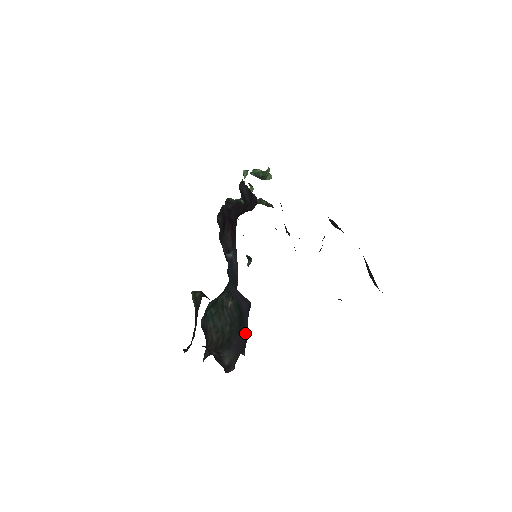
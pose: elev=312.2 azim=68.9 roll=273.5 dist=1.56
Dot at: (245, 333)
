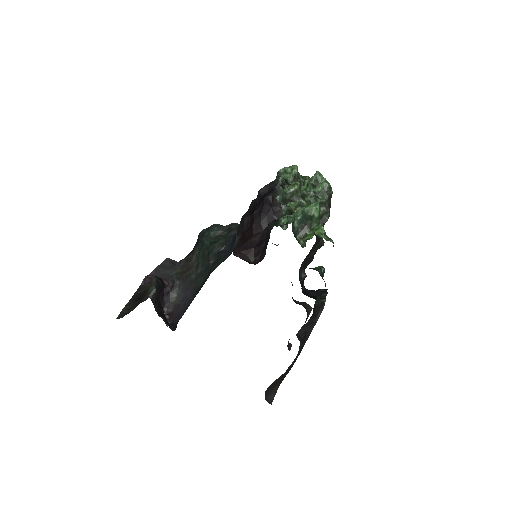
Dot at: (186, 308)
